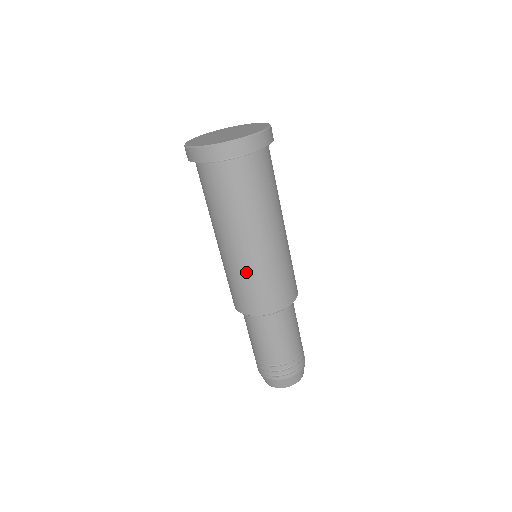
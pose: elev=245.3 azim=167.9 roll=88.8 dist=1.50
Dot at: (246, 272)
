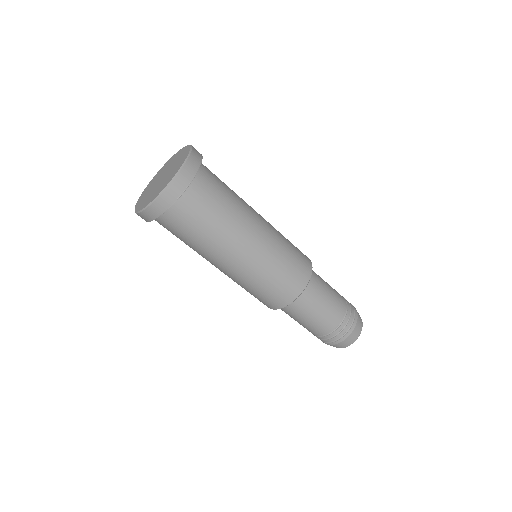
Dot at: (267, 266)
